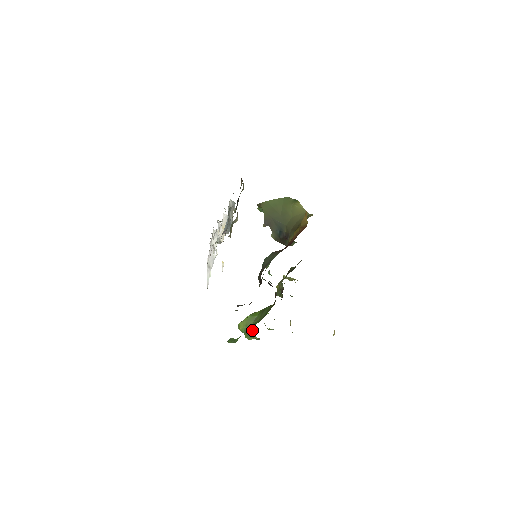
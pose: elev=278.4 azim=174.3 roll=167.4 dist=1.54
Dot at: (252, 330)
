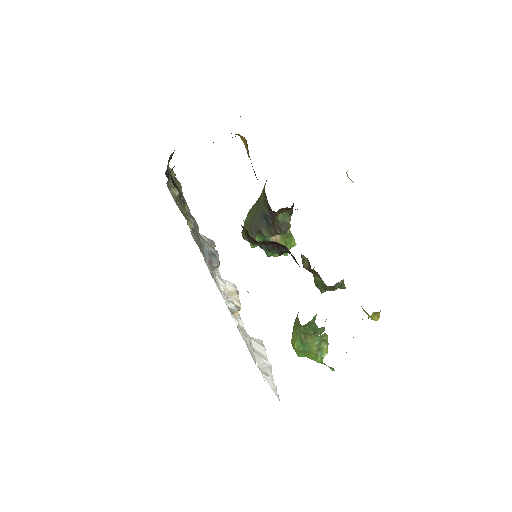
Dot at: occluded
